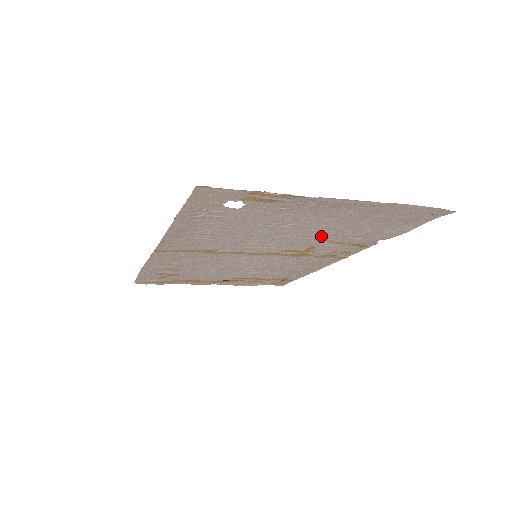
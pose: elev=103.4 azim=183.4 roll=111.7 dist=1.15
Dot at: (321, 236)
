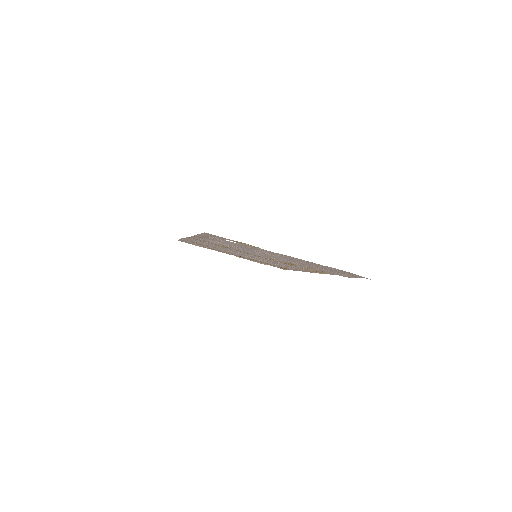
Dot at: (294, 262)
